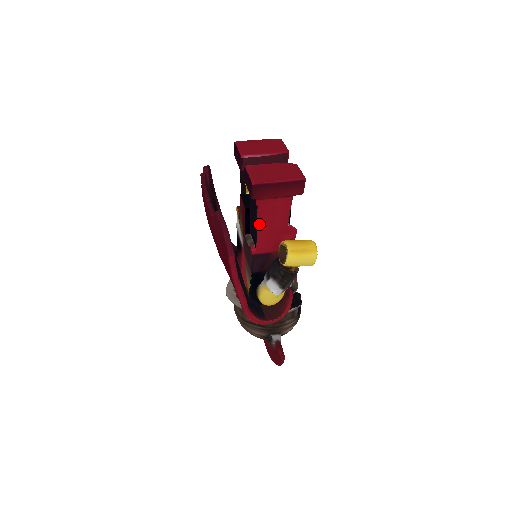
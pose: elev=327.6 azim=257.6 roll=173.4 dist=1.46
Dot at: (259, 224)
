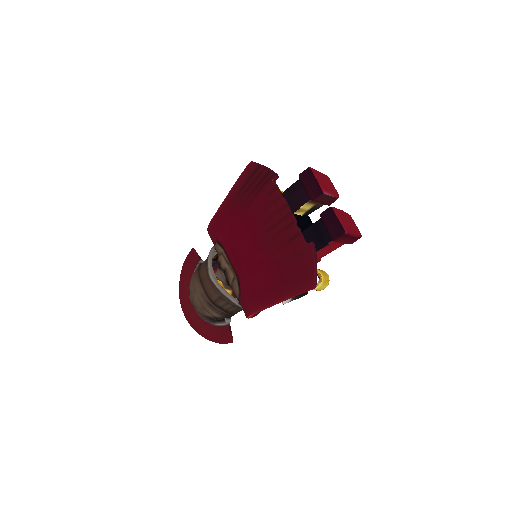
Dot at: occluded
